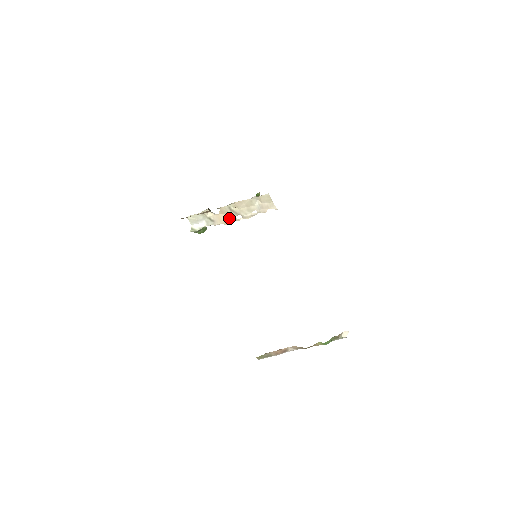
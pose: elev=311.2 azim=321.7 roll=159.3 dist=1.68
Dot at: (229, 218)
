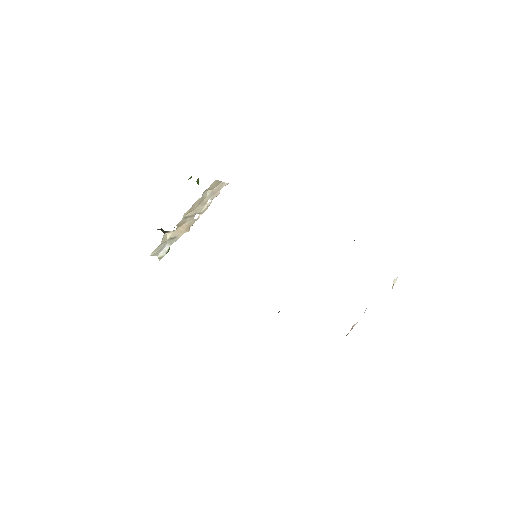
Dot at: (188, 224)
